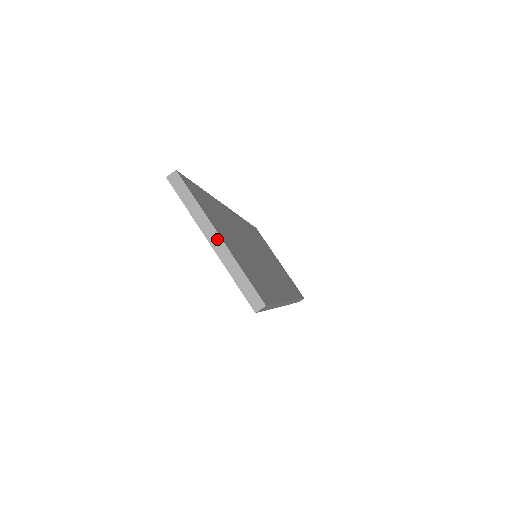
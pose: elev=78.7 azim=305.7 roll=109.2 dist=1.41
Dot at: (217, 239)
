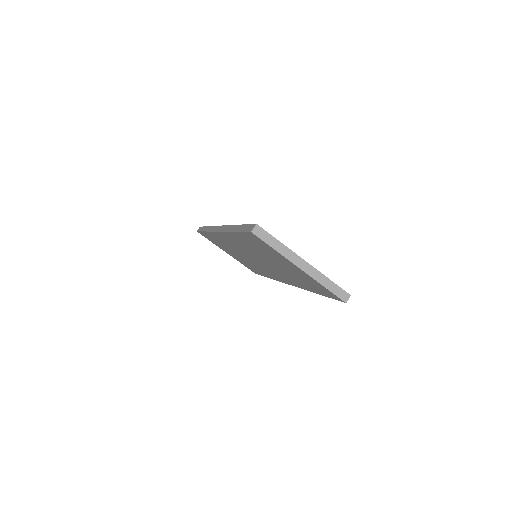
Dot at: (305, 264)
